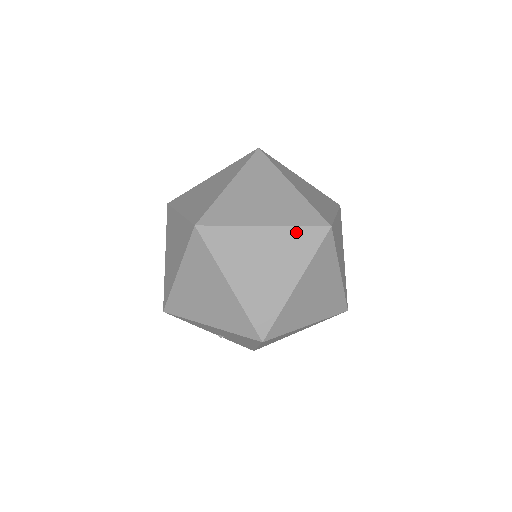
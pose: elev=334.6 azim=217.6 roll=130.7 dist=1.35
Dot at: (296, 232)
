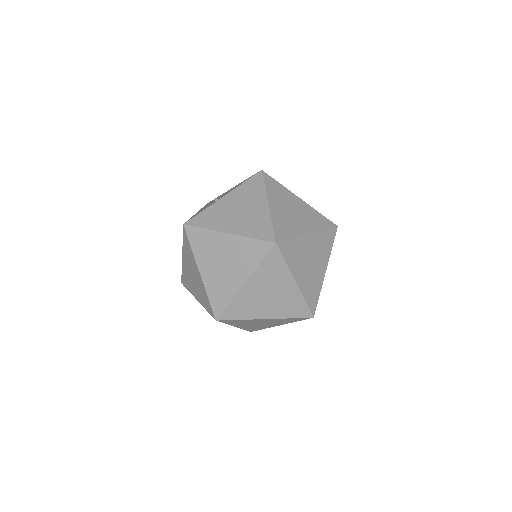
Dot at: (263, 266)
